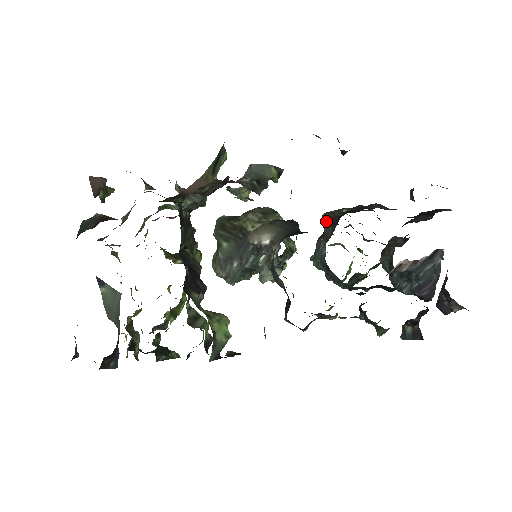
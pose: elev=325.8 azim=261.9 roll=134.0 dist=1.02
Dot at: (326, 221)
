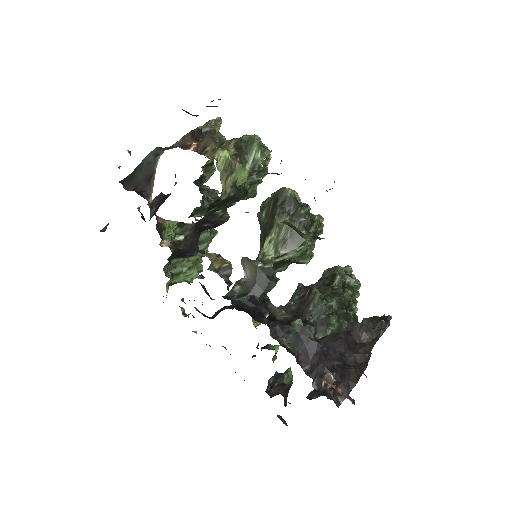
Dot at: (306, 297)
